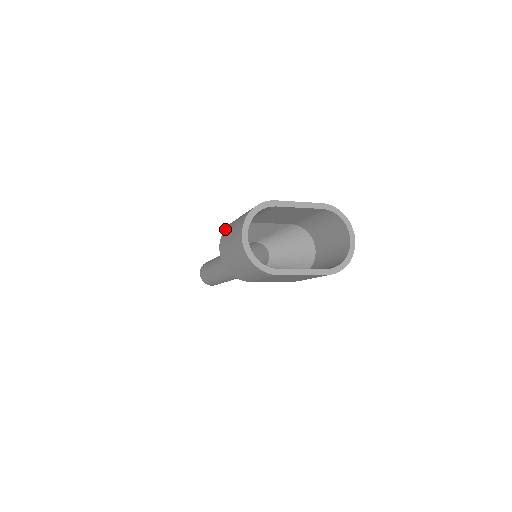
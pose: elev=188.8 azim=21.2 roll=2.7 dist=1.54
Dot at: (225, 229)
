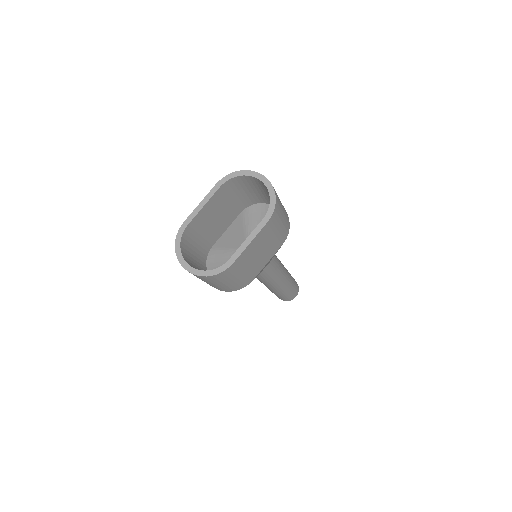
Dot at: occluded
